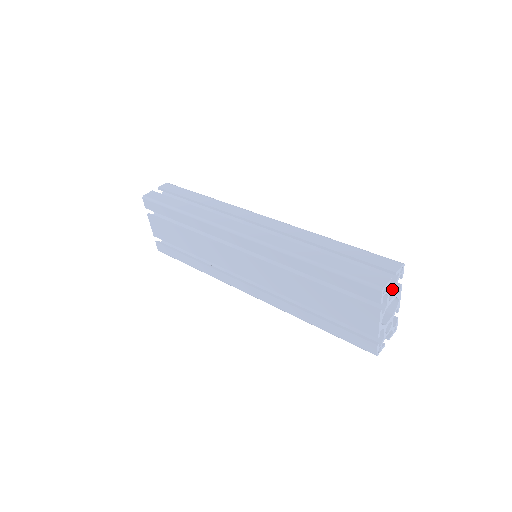
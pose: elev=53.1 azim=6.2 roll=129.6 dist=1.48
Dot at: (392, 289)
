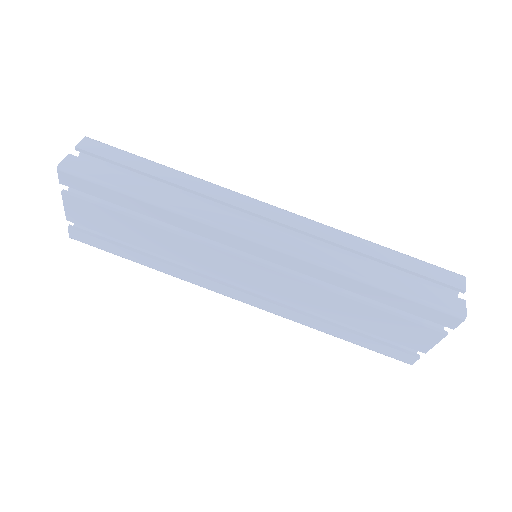
Dot at: occluded
